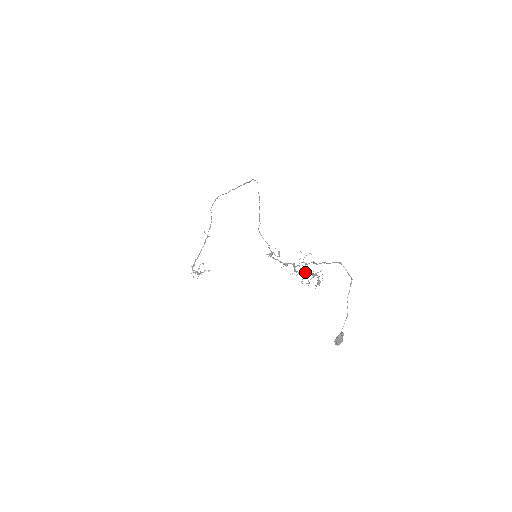
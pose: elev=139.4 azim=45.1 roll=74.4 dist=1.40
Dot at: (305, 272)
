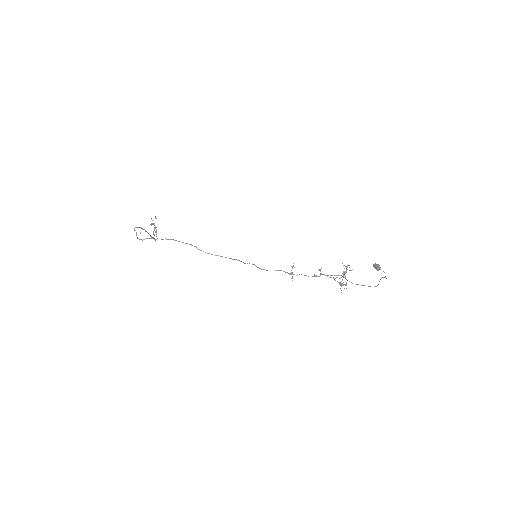
Dot at: occluded
